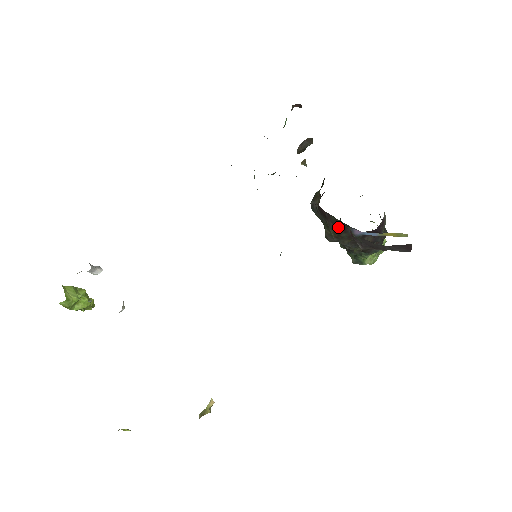
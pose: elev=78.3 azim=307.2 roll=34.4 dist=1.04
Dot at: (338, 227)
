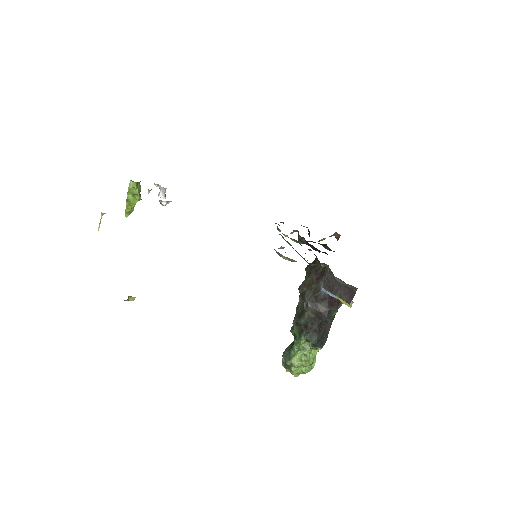
Dot at: (316, 276)
